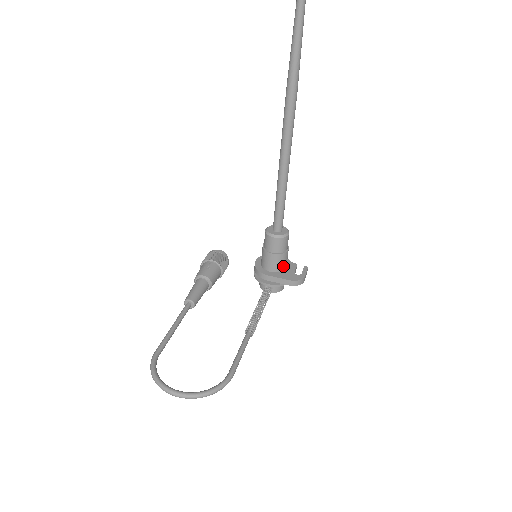
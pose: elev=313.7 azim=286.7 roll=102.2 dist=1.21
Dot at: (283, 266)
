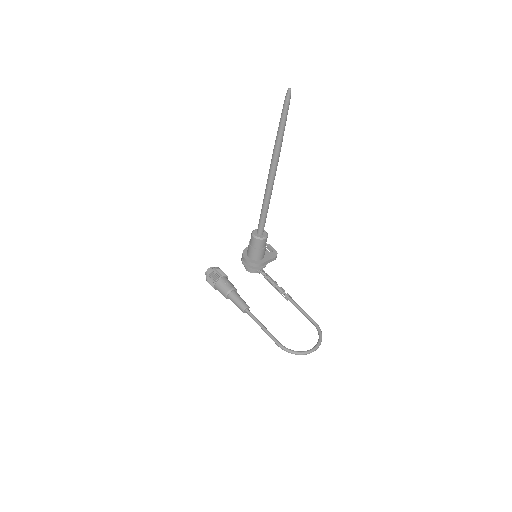
Dot at: occluded
